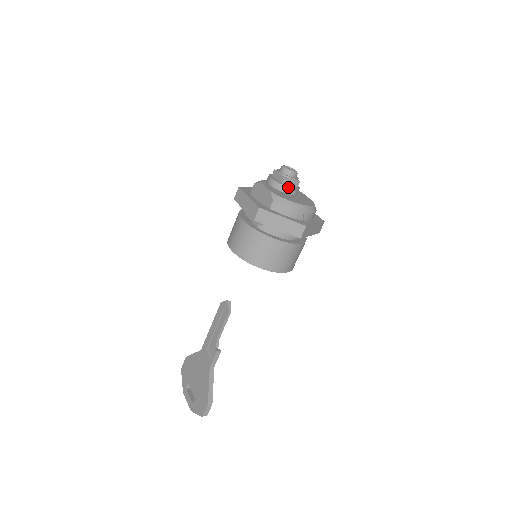
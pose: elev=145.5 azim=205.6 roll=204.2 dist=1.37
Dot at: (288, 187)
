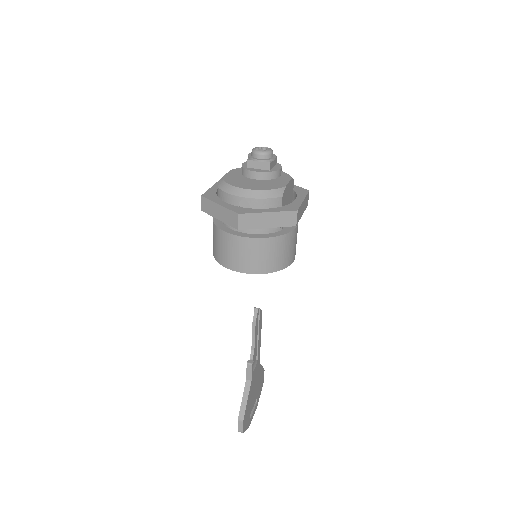
Dot at: (250, 171)
